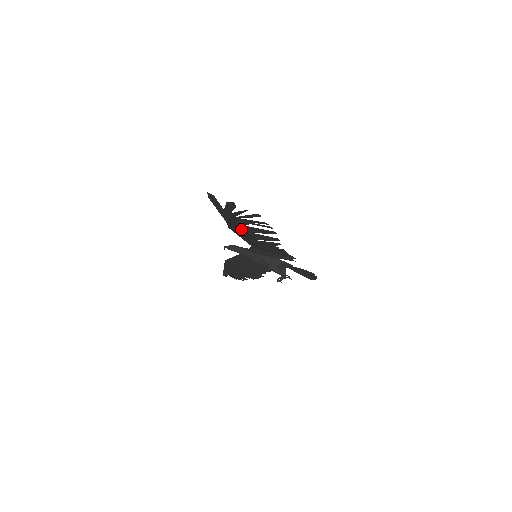
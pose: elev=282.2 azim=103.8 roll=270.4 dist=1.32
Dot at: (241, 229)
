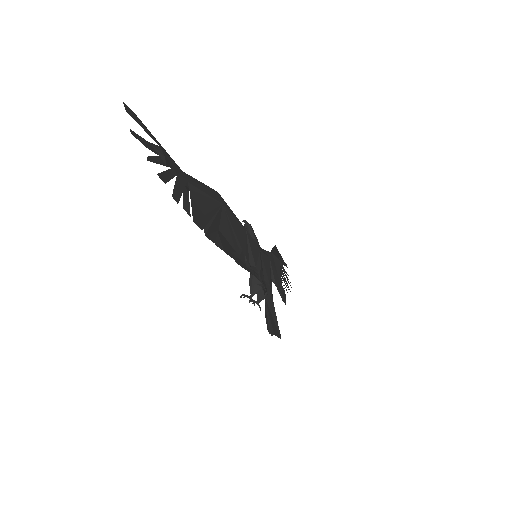
Dot at: (203, 197)
